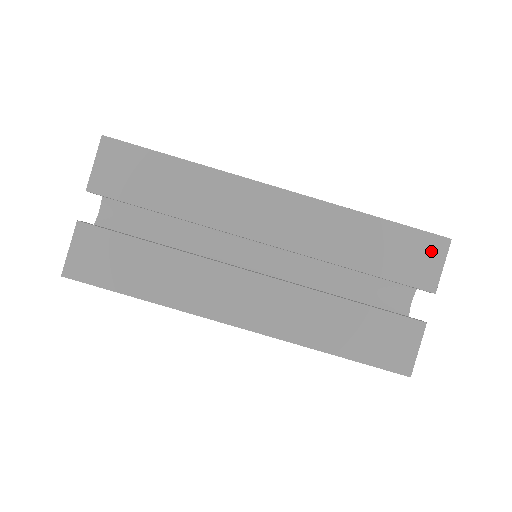
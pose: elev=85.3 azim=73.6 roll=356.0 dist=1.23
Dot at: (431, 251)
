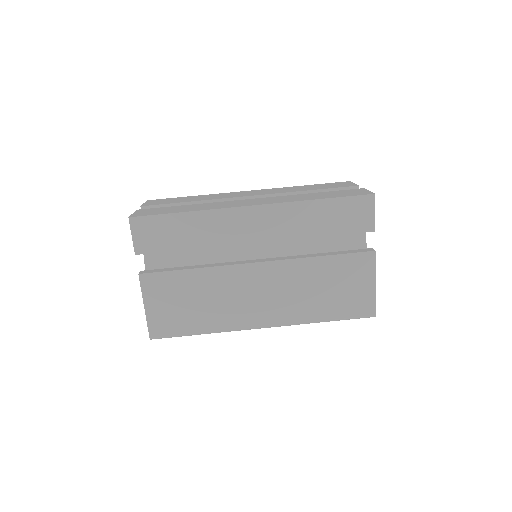
Dot at: (343, 183)
